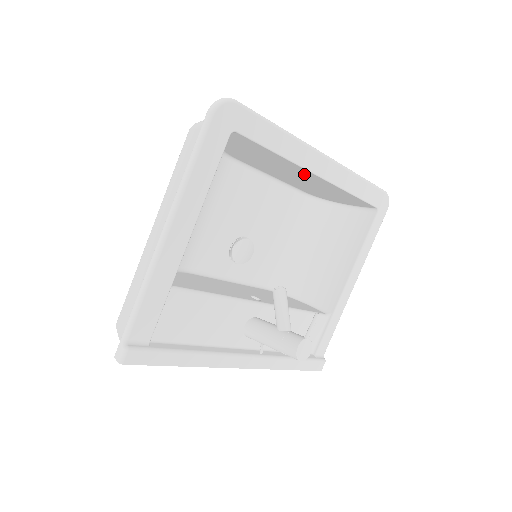
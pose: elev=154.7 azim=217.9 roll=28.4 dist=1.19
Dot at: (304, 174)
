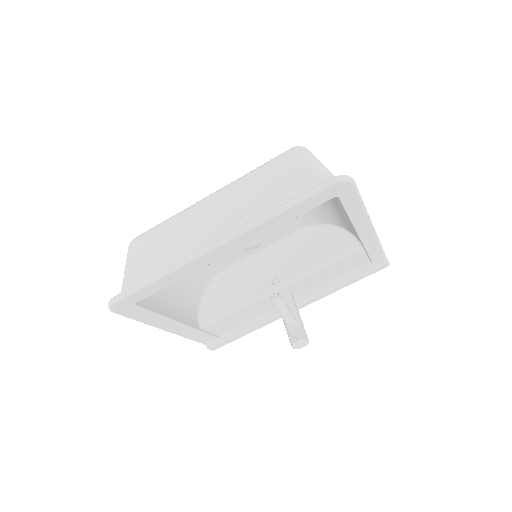
Dot at: occluded
